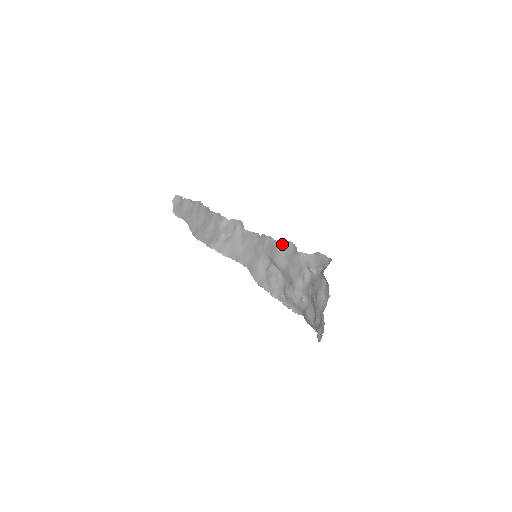
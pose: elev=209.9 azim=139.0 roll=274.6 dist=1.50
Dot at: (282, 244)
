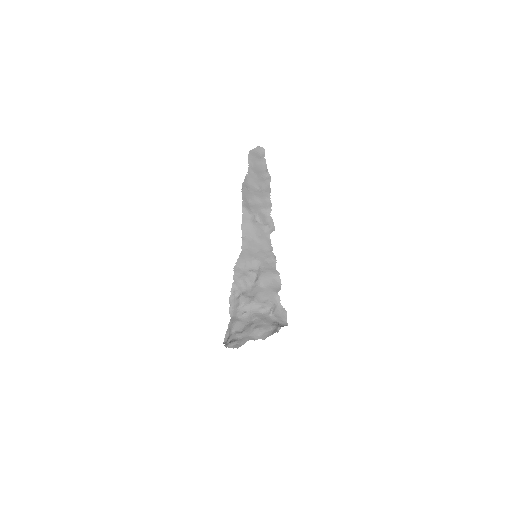
Dot at: (277, 276)
